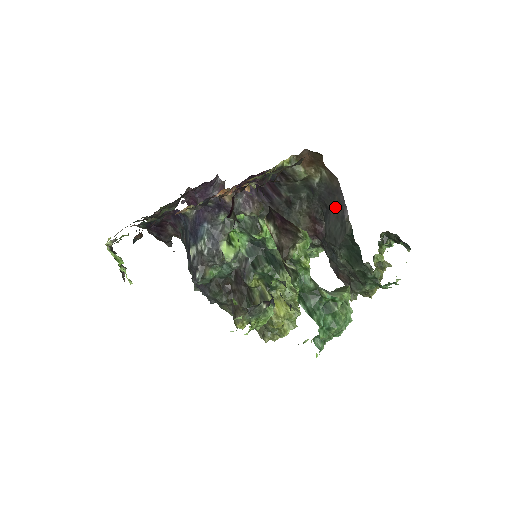
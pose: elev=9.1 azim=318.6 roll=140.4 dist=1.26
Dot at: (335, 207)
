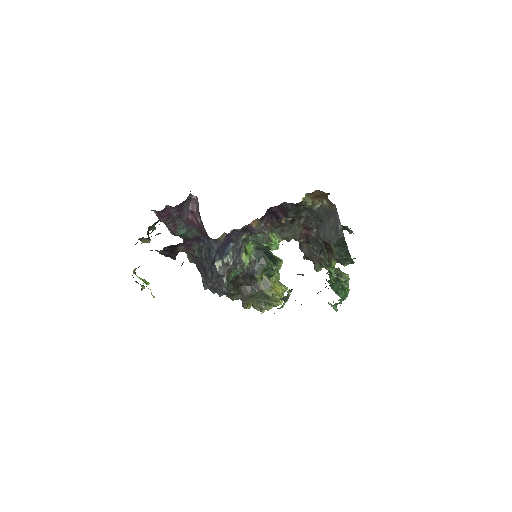
Dot at: (330, 222)
